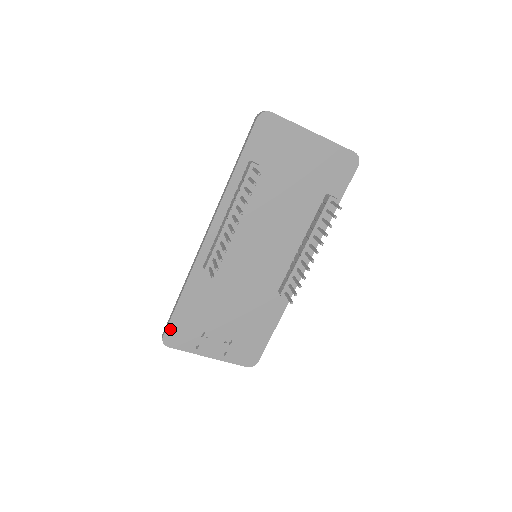
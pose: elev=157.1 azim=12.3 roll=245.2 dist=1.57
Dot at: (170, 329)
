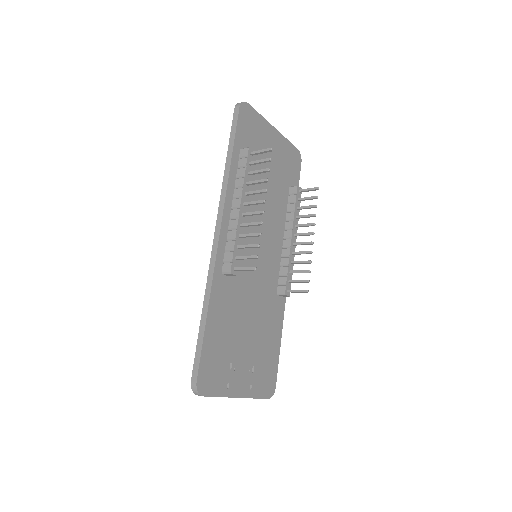
Dot at: (202, 368)
